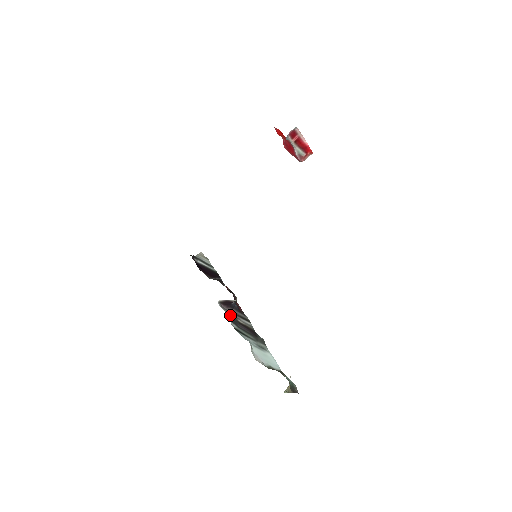
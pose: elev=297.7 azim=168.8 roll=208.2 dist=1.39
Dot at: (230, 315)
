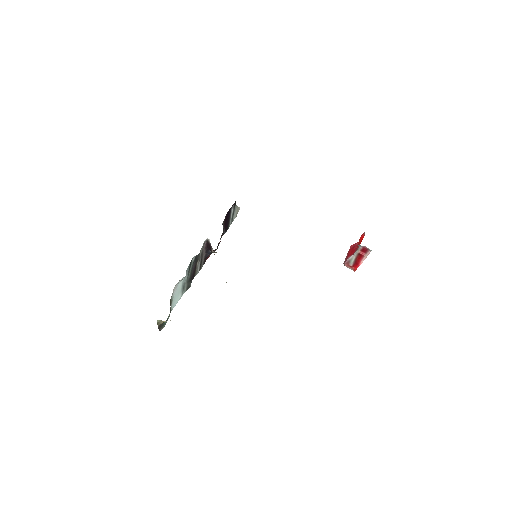
Dot at: (200, 252)
